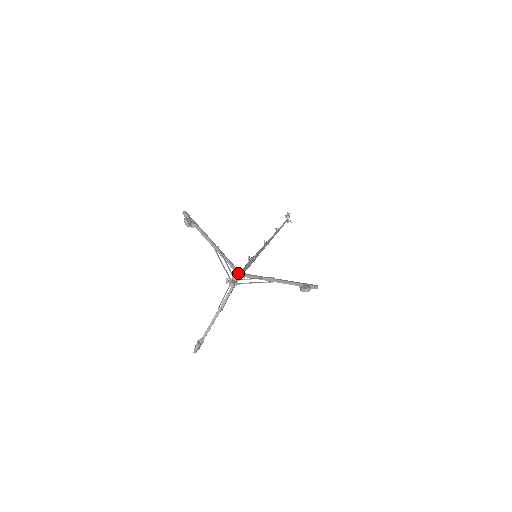
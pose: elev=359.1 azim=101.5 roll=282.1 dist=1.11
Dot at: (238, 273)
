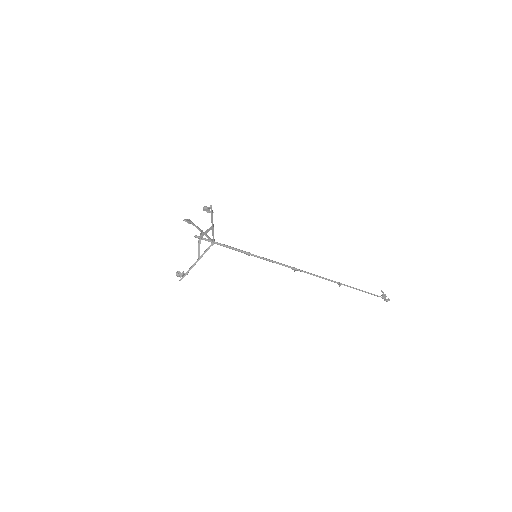
Dot at: (212, 241)
